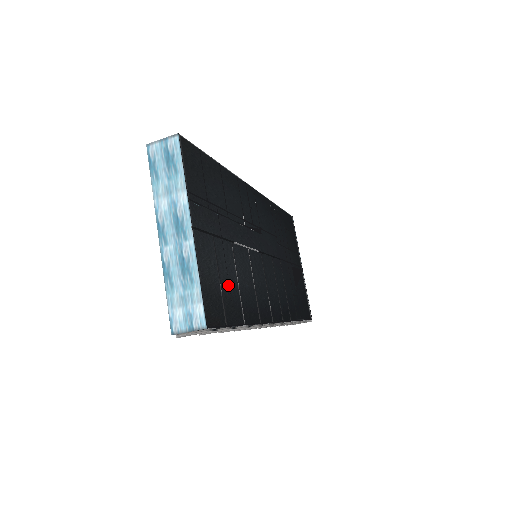
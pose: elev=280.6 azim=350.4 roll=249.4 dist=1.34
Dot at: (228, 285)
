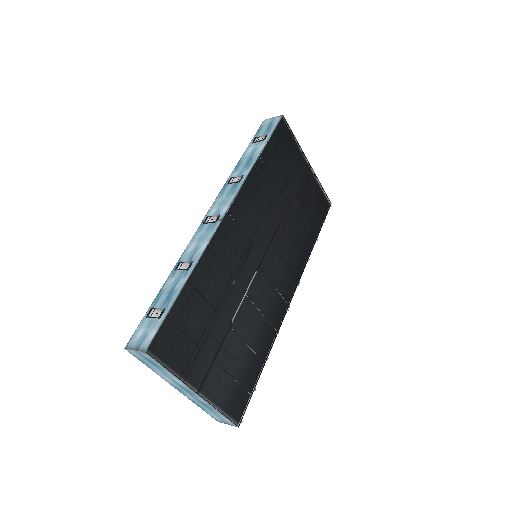
Dot at: (241, 365)
